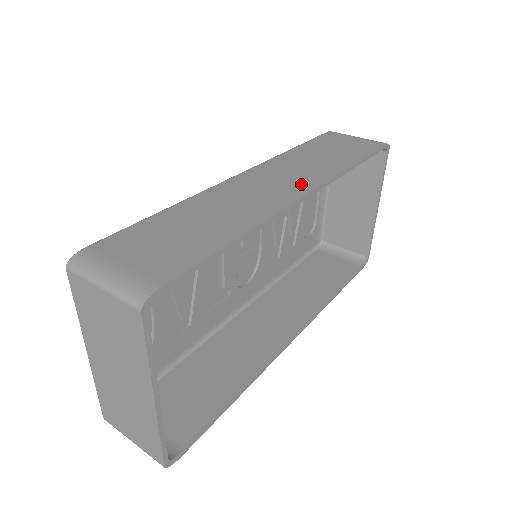
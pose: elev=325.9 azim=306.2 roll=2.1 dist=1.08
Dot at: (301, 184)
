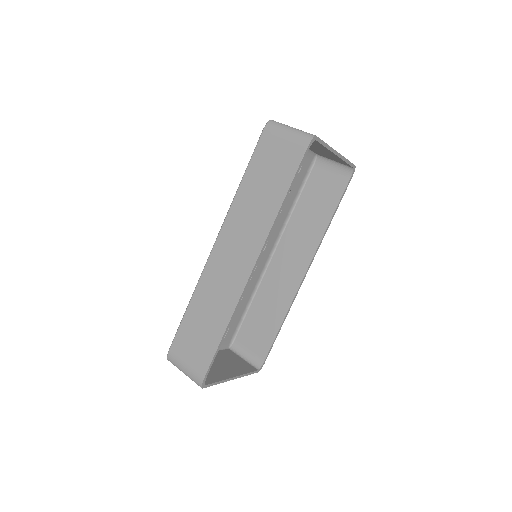
Dot at: (249, 254)
